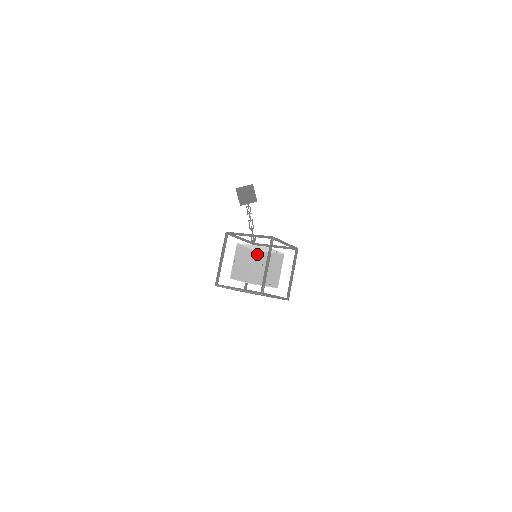
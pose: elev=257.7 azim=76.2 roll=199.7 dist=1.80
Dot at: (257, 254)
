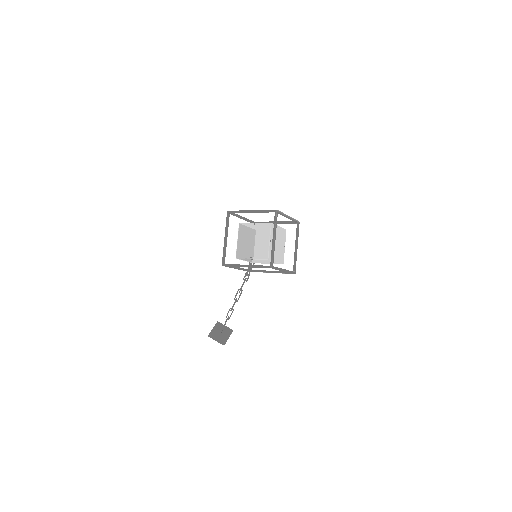
Dot at: occluded
